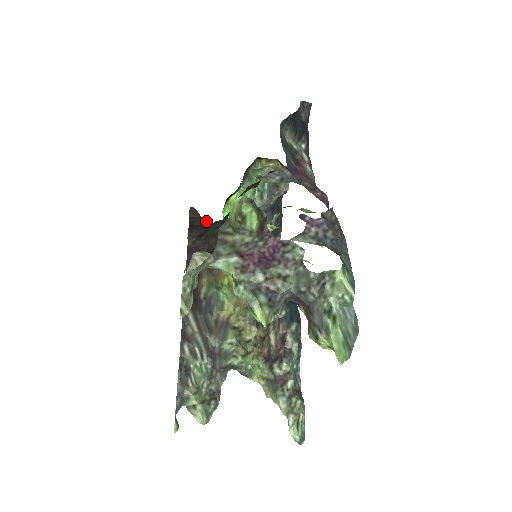
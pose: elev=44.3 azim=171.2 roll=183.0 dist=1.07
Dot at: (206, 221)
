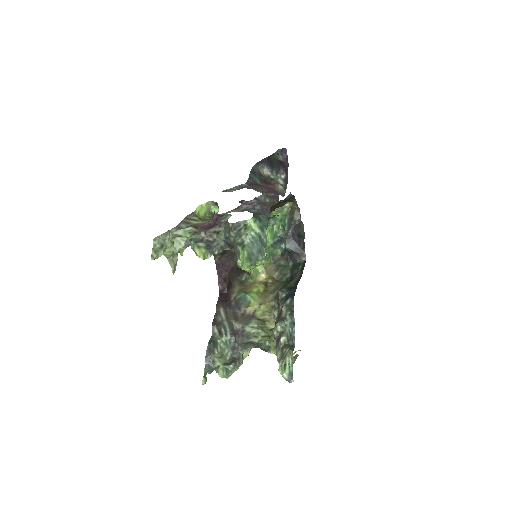
Dot at: occluded
